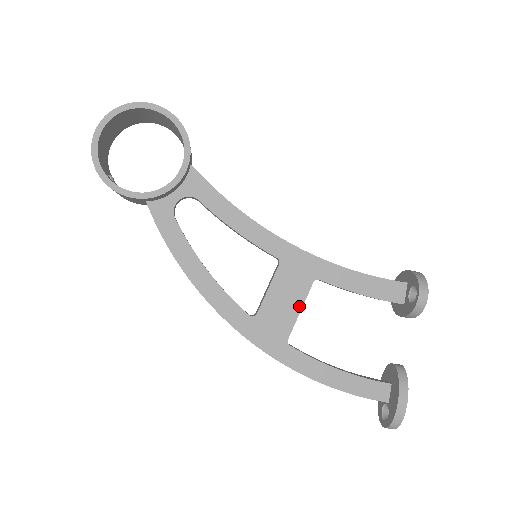
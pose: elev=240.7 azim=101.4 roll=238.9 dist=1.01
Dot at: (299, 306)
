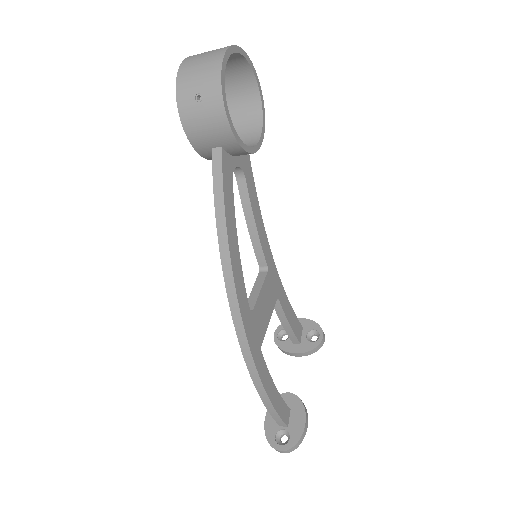
Dot at: (269, 317)
